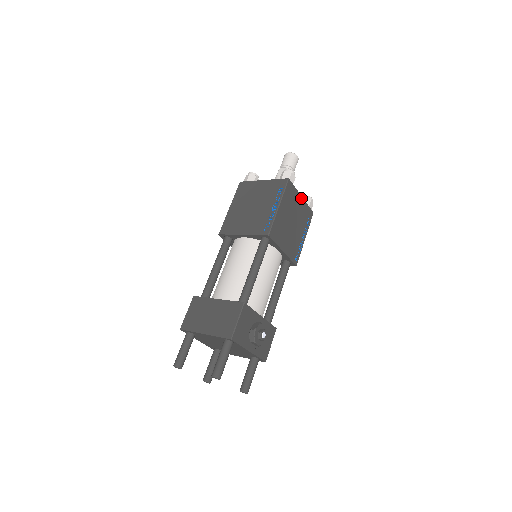
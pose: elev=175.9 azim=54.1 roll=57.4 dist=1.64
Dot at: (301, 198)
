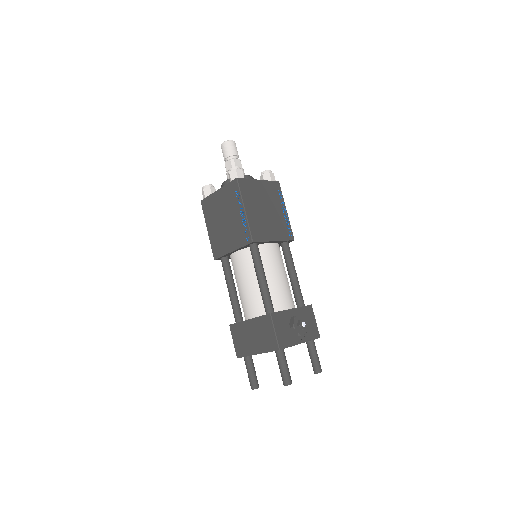
Dot at: (259, 182)
